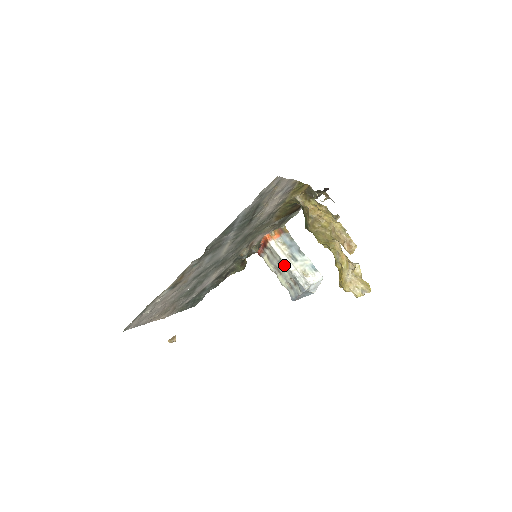
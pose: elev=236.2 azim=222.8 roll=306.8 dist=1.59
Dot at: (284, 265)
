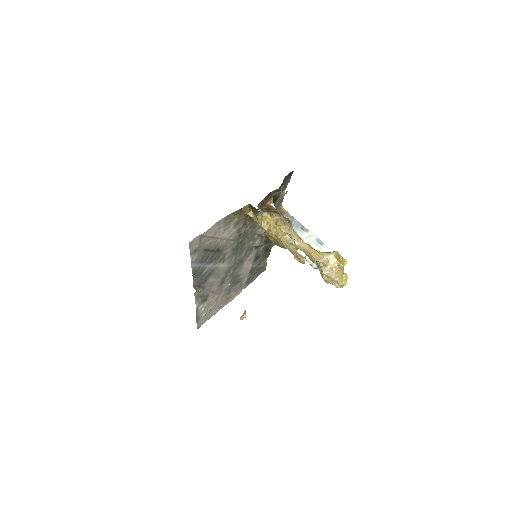
Dot at: occluded
